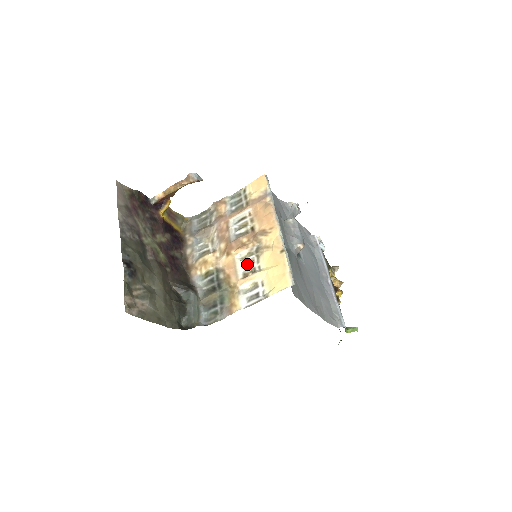
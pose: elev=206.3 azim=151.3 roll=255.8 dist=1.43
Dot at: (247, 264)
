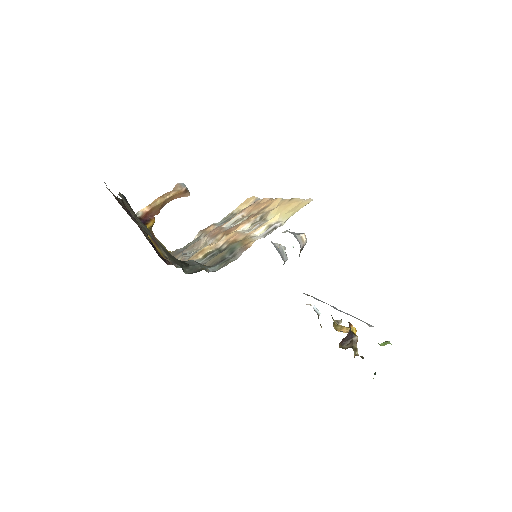
Dot at: (253, 228)
